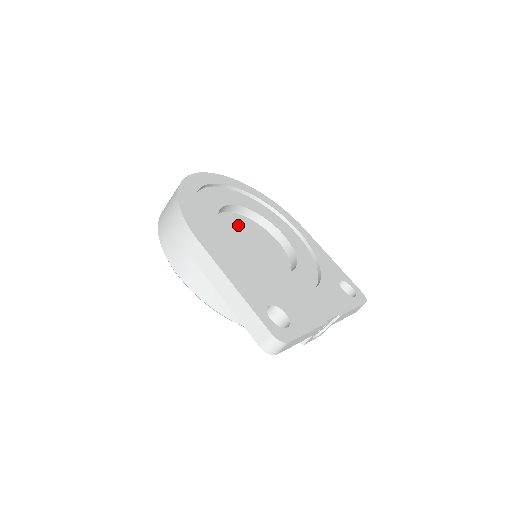
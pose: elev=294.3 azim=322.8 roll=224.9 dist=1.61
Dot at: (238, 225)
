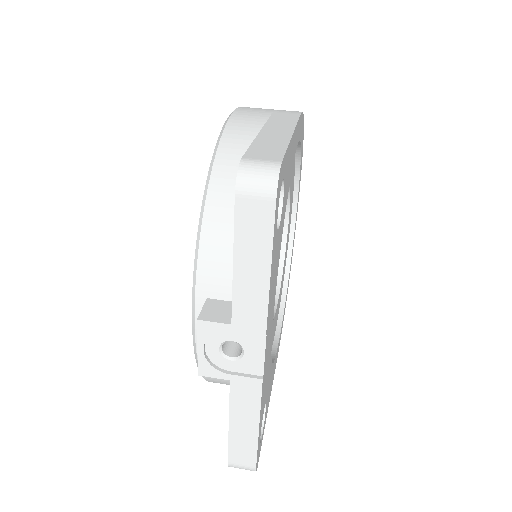
Dot at: occluded
